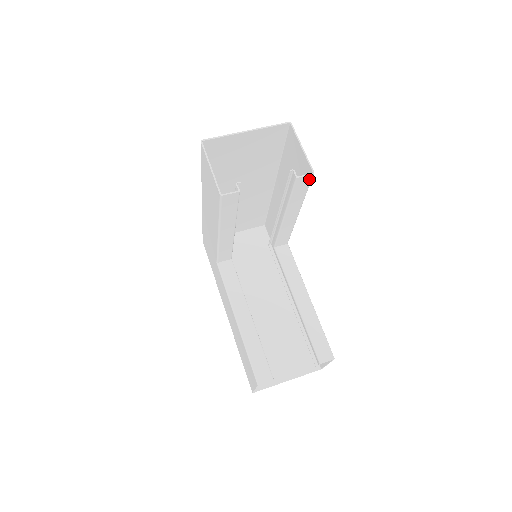
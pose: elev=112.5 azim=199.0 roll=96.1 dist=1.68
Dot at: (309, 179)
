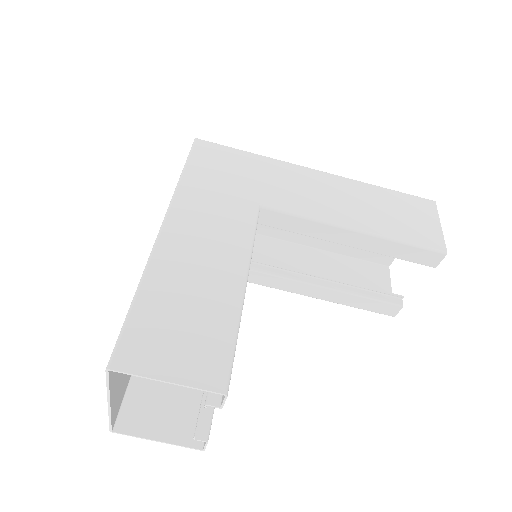
Dot at: (228, 384)
